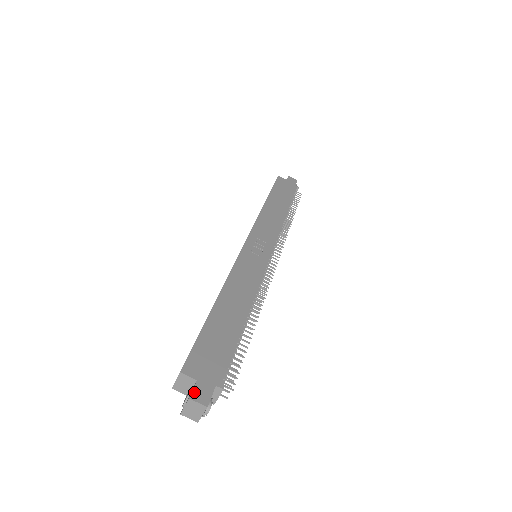
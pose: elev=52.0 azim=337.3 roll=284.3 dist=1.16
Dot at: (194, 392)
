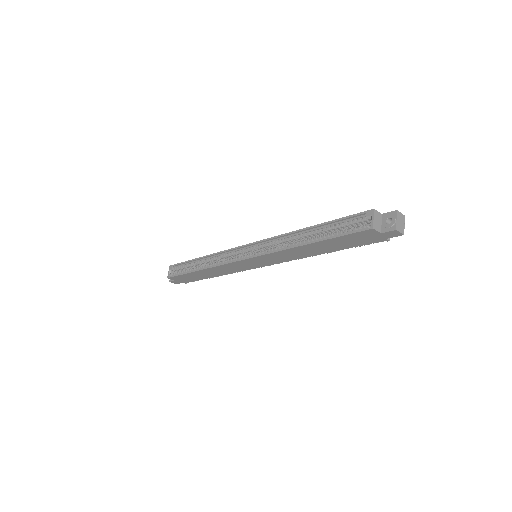
Dot at: (392, 212)
